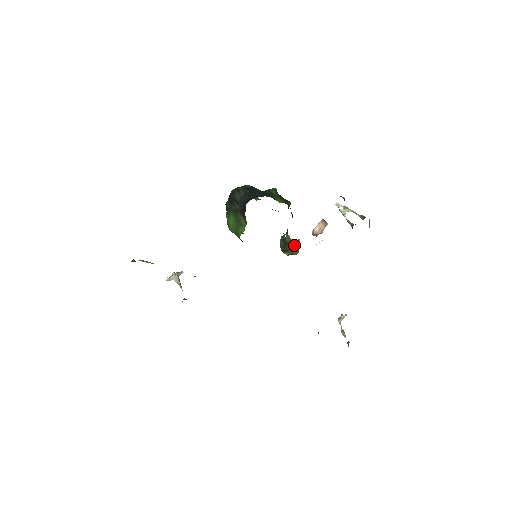
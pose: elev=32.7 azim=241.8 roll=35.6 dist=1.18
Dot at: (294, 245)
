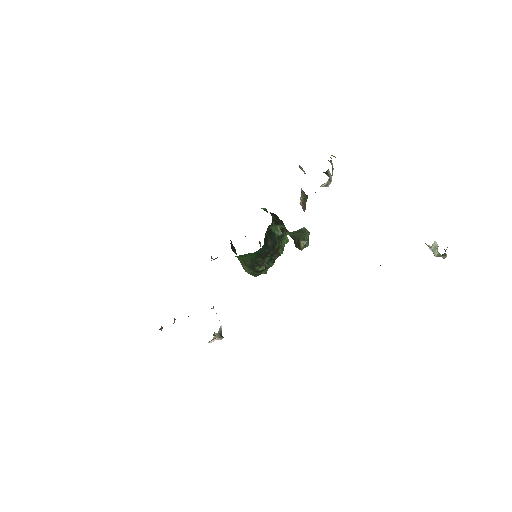
Dot at: (300, 233)
